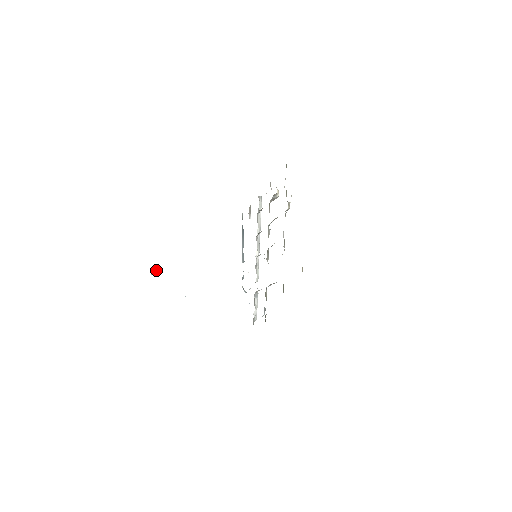
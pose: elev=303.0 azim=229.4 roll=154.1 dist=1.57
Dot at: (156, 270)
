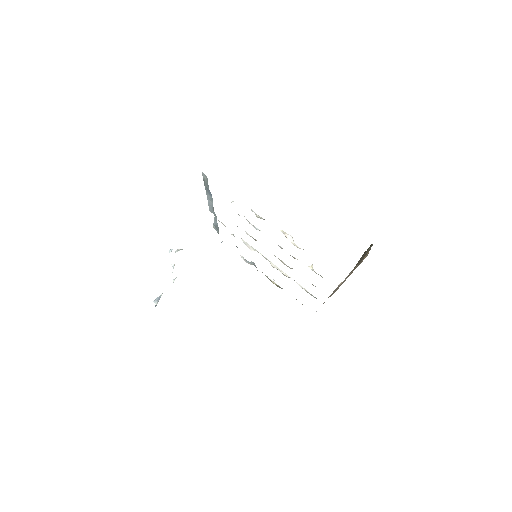
Dot at: occluded
